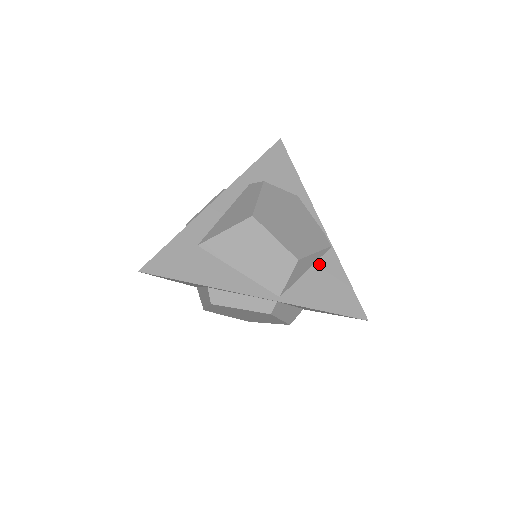
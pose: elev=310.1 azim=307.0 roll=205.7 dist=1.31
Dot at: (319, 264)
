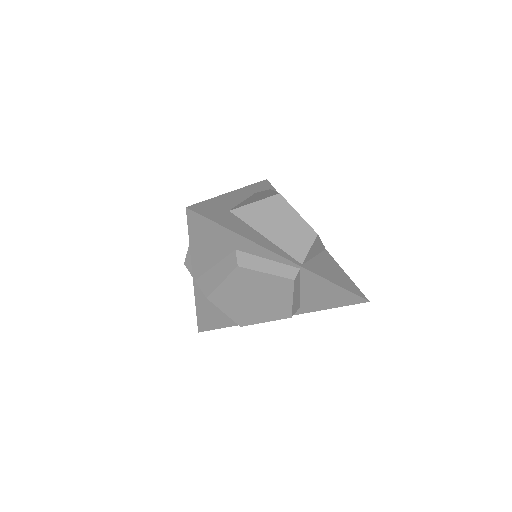
Dot at: (321, 256)
